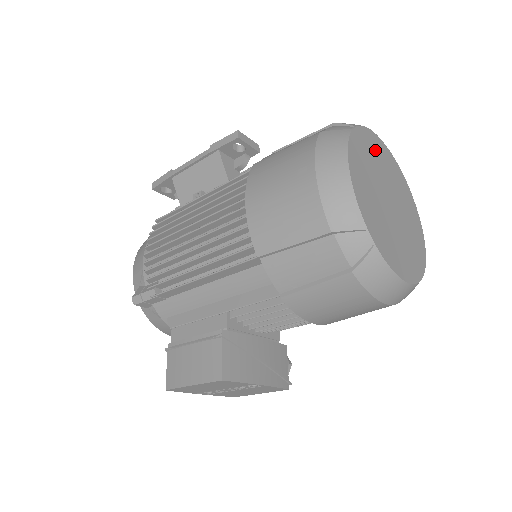
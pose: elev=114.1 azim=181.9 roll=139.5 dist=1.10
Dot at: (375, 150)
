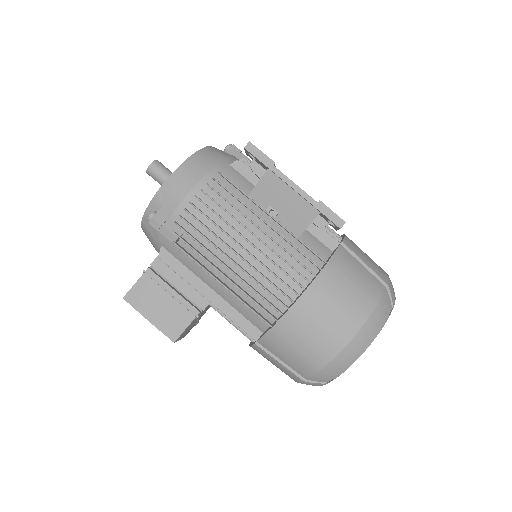
Dot at: occluded
